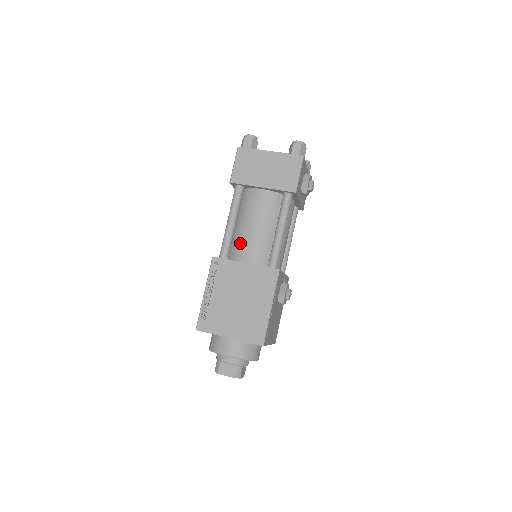
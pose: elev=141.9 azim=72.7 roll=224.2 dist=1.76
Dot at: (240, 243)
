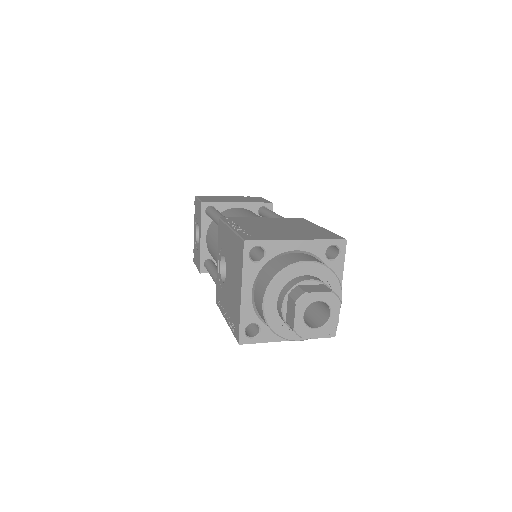
Dot at: occluded
